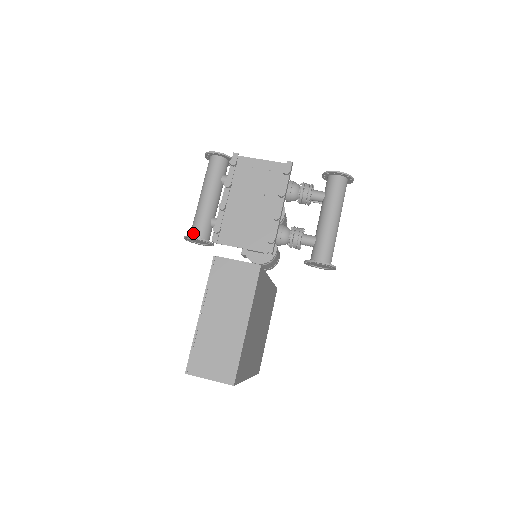
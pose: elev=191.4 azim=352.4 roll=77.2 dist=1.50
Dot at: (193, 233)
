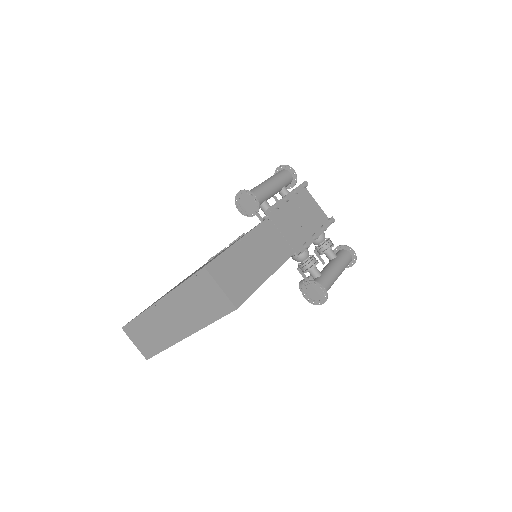
Dot at: (252, 194)
